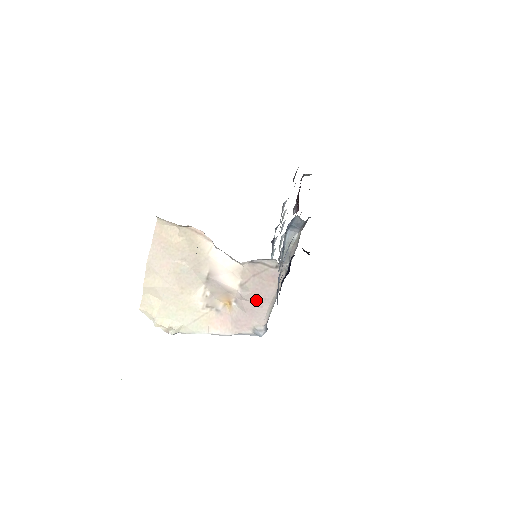
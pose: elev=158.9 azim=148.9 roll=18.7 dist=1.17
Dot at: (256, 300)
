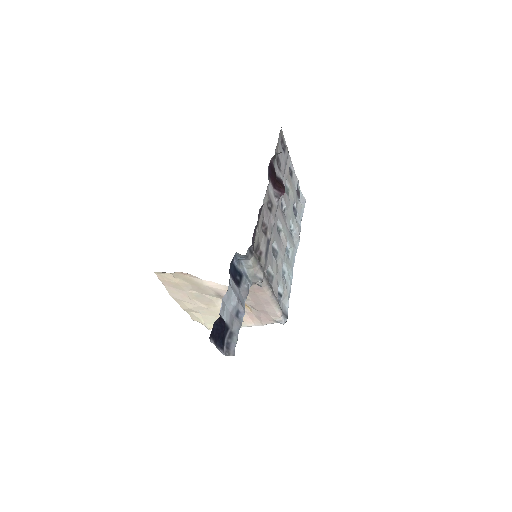
Dot at: (260, 304)
